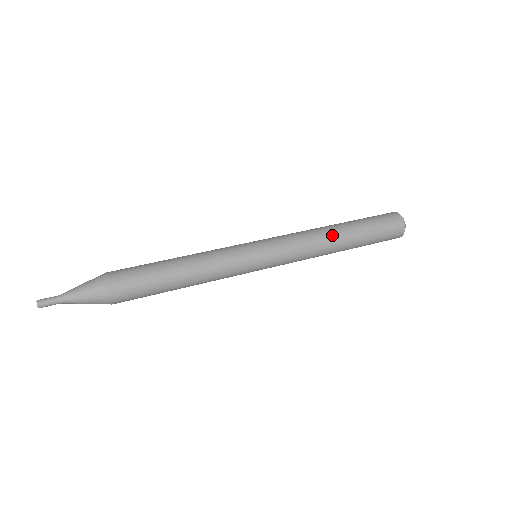
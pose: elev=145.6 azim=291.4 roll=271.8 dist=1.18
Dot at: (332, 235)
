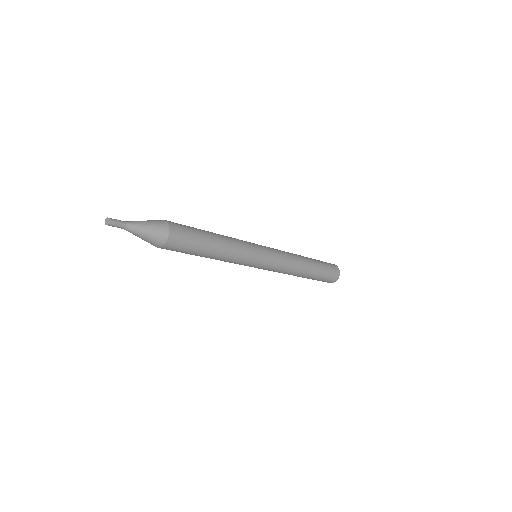
Dot at: (303, 258)
